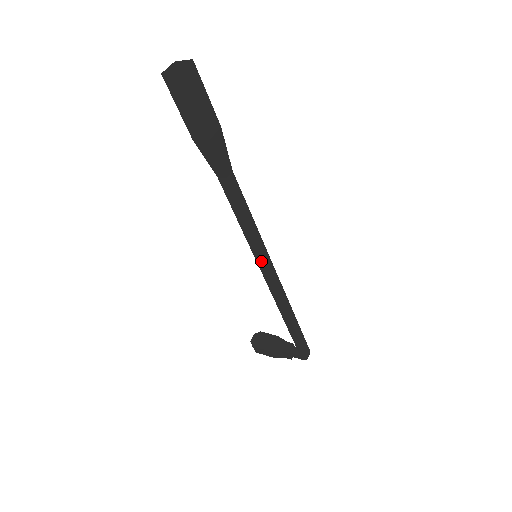
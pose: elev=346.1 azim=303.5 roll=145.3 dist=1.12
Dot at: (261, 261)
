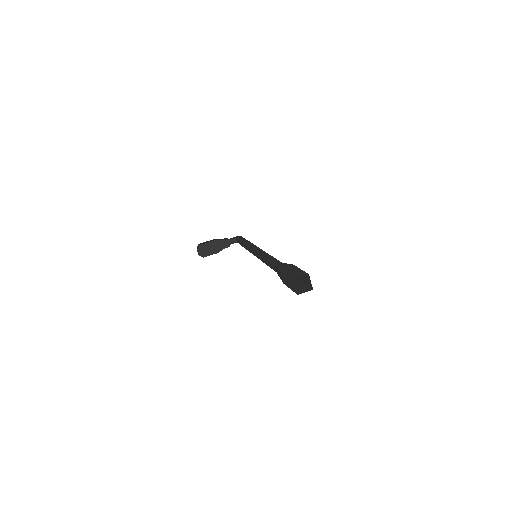
Dot at: occluded
